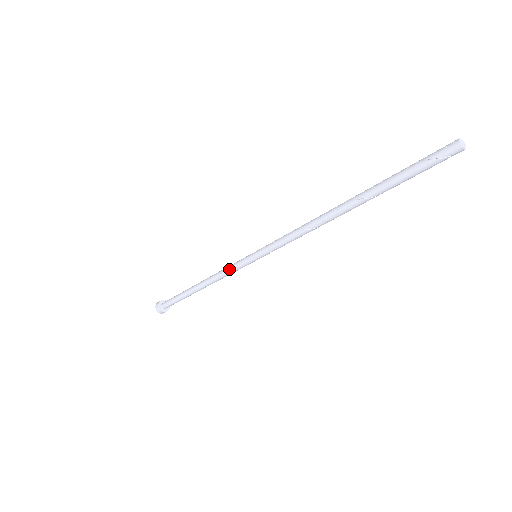
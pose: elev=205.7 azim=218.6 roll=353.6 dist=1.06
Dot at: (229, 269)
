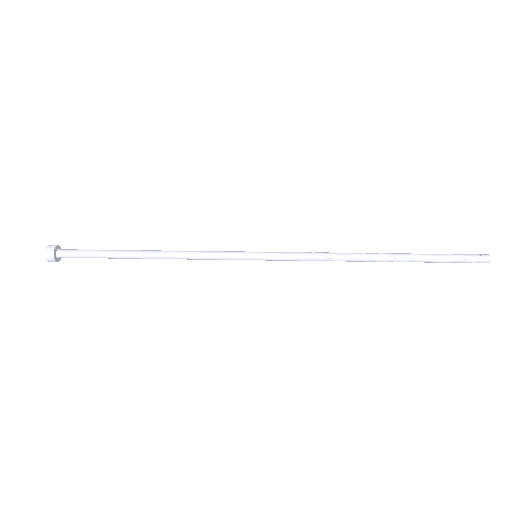
Dot at: (213, 257)
